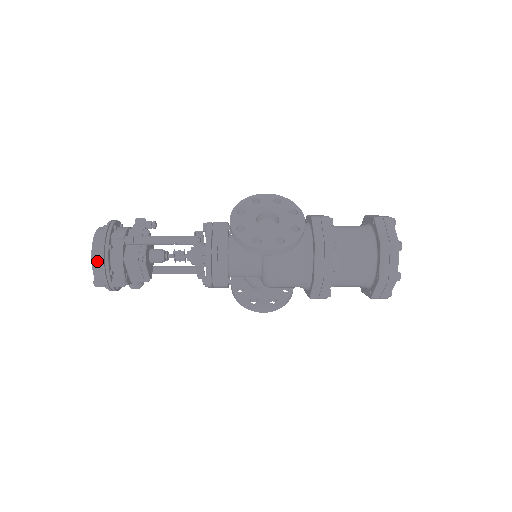
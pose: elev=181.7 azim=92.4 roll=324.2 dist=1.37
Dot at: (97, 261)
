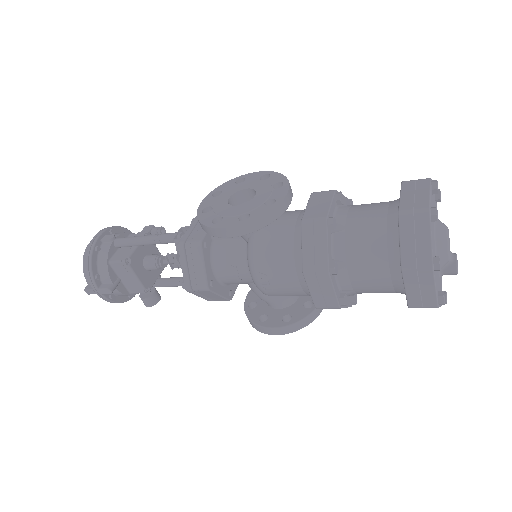
Dot at: occluded
